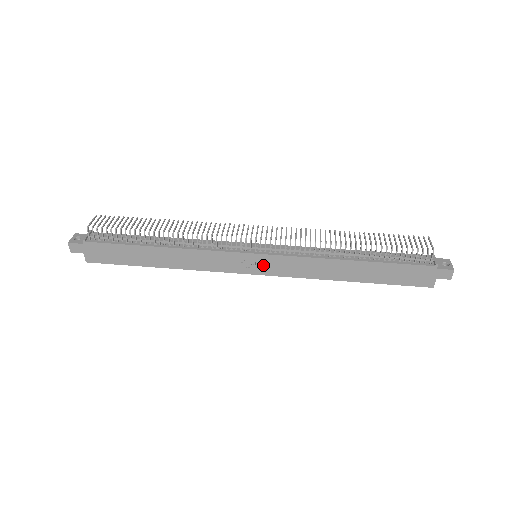
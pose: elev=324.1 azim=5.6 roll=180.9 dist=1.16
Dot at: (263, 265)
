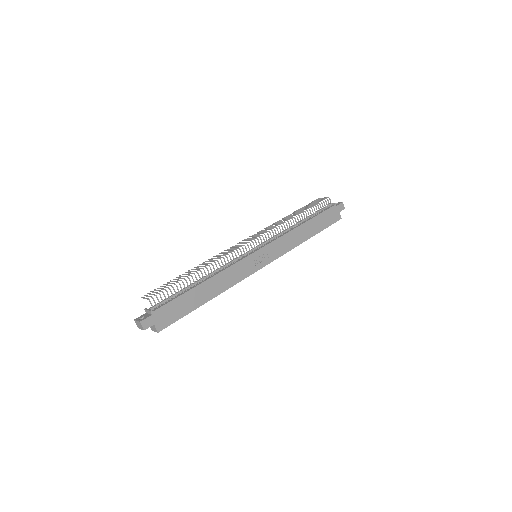
Dot at: (265, 256)
